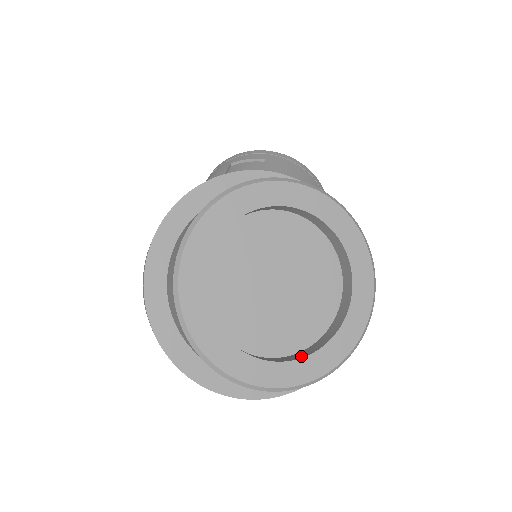
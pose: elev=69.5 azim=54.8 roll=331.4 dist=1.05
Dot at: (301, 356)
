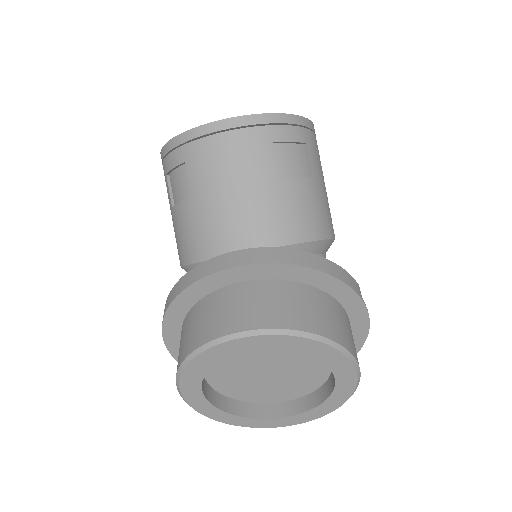
Dot at: (322, 398)
